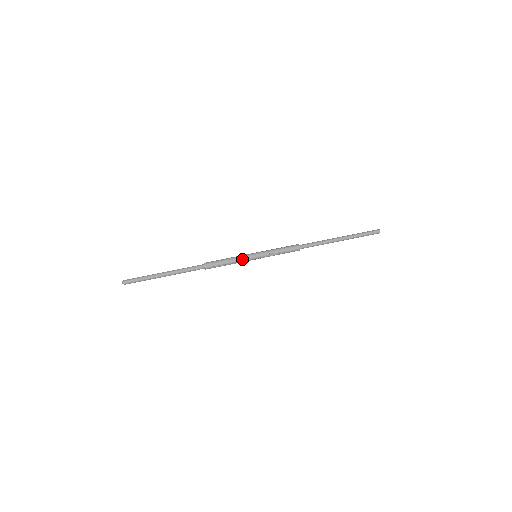
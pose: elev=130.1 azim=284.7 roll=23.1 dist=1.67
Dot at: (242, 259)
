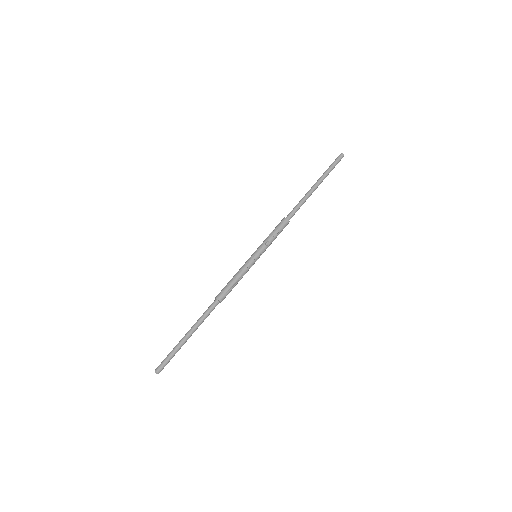
Dot at: (246, 267)
